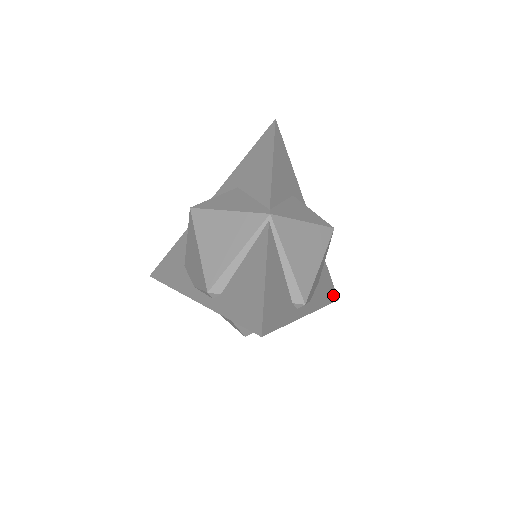
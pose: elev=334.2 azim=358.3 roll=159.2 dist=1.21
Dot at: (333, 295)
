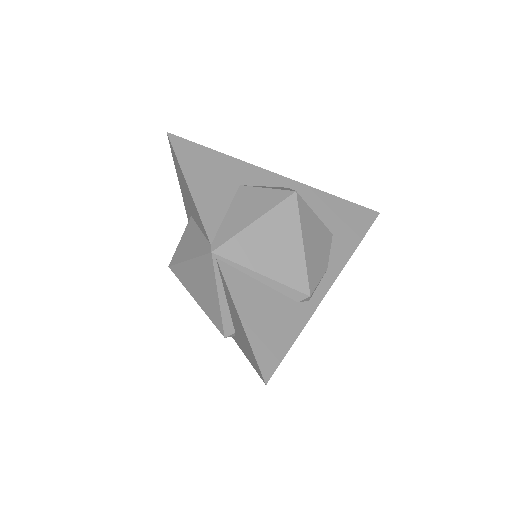
Dot at: (367, 218)
